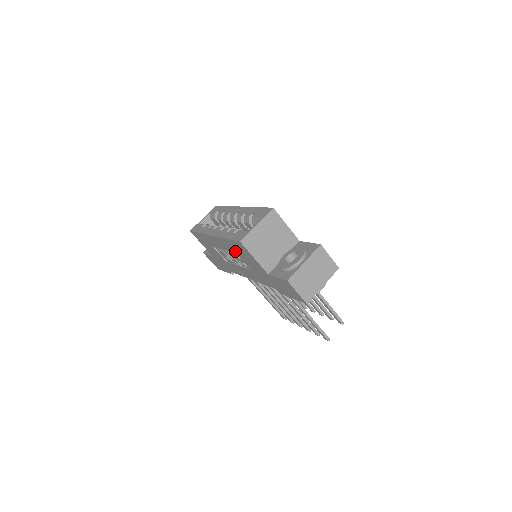
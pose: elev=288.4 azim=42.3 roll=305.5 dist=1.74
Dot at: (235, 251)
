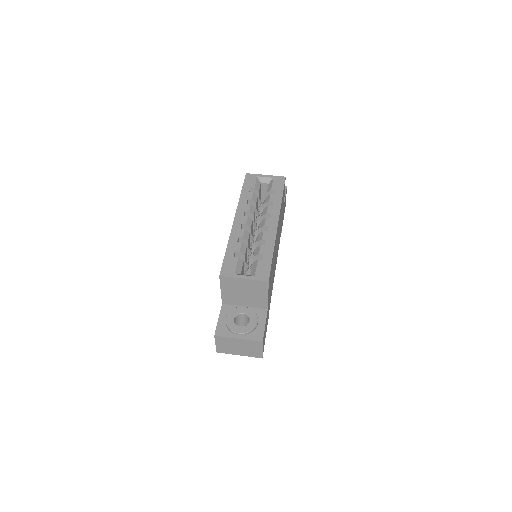
Dot at: occluded
